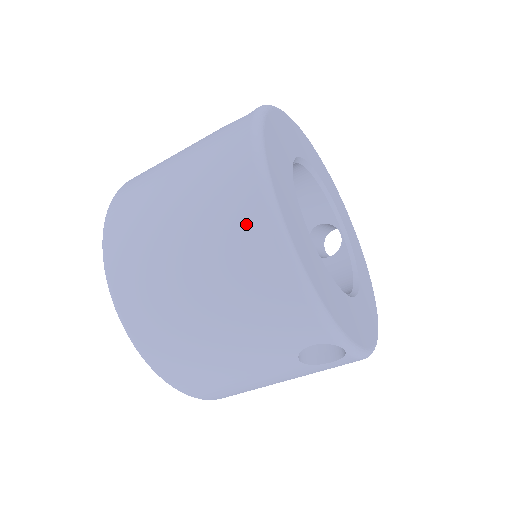
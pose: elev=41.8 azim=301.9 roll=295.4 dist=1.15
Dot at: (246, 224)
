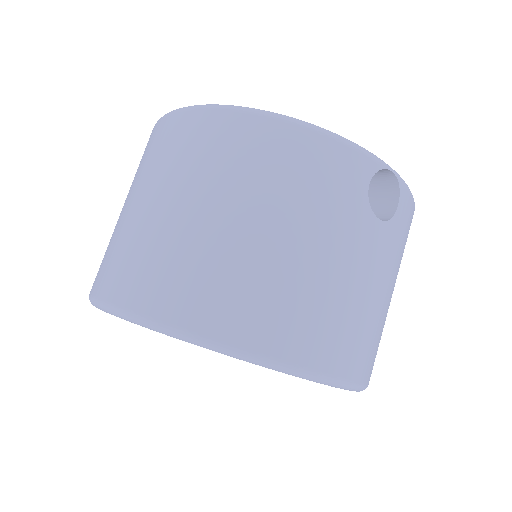
Dot at: (225, 133)
